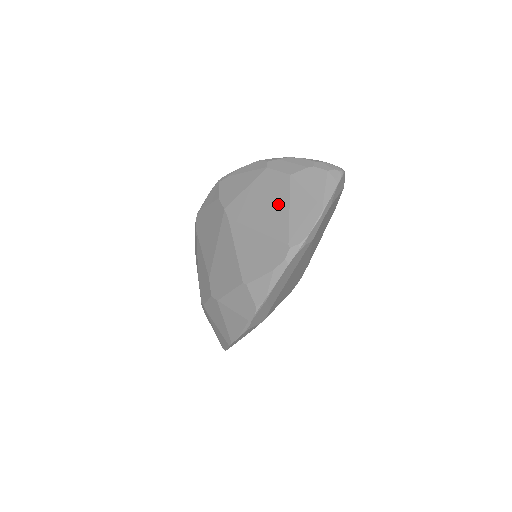
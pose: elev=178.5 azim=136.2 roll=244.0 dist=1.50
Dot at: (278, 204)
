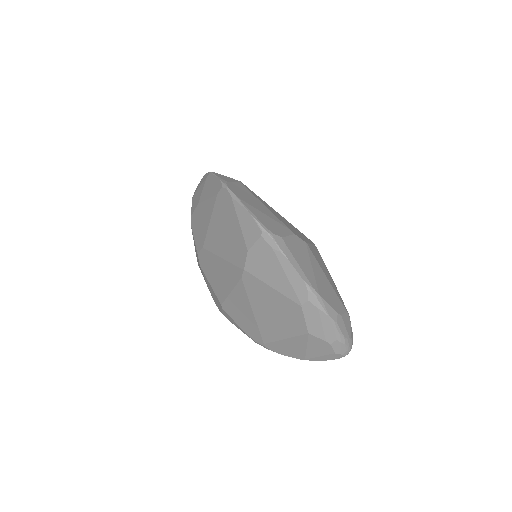
Dot at: (281, 328)
